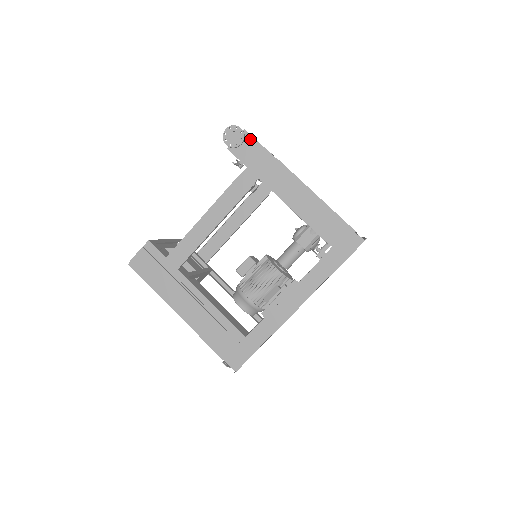
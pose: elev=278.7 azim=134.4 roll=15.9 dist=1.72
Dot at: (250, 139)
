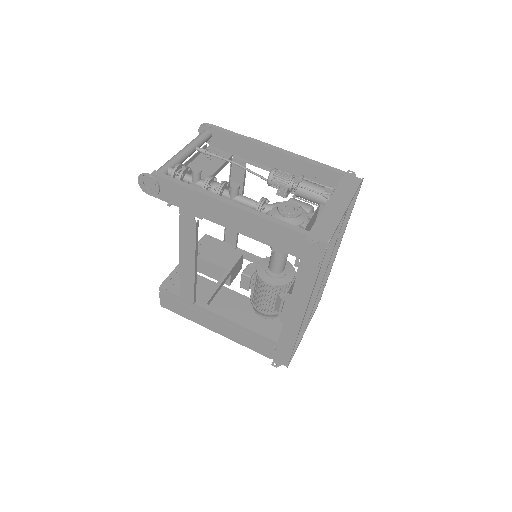
Dot at: (163, 181)
